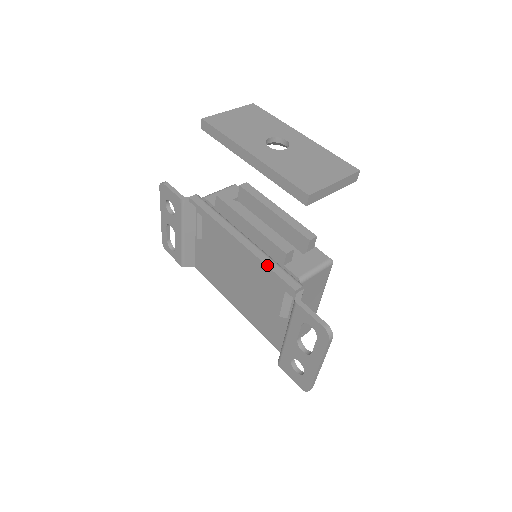
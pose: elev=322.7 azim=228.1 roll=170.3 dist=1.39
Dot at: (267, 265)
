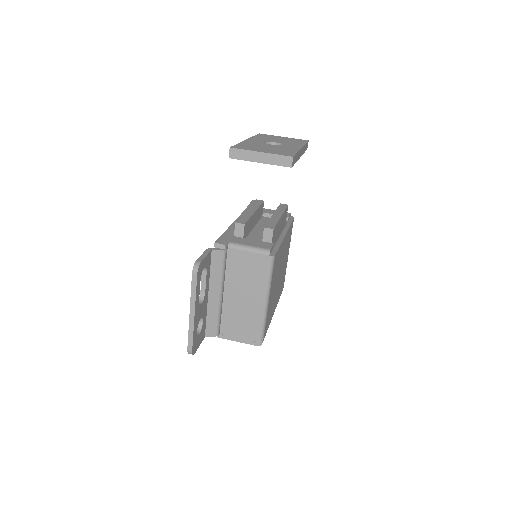
Dot at: (225, 231)
